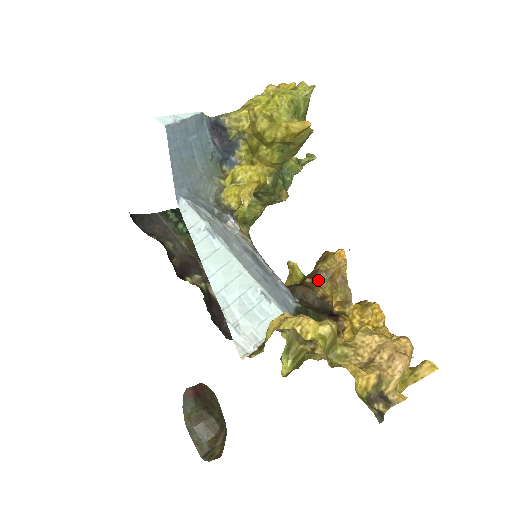
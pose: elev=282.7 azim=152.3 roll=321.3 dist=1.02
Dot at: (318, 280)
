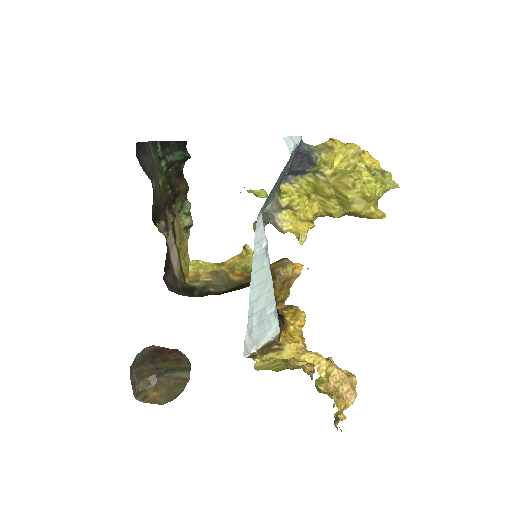
Dot at: (276, 281)
